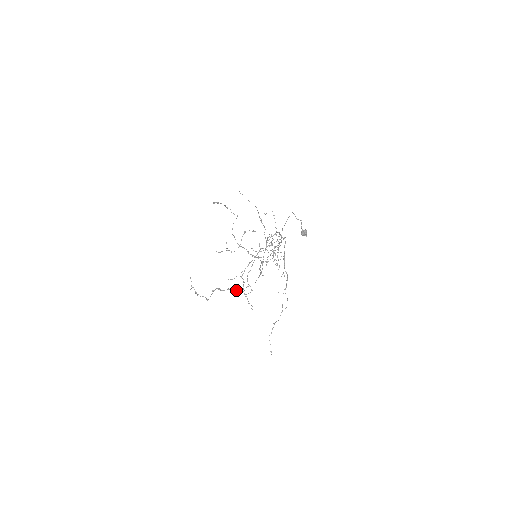
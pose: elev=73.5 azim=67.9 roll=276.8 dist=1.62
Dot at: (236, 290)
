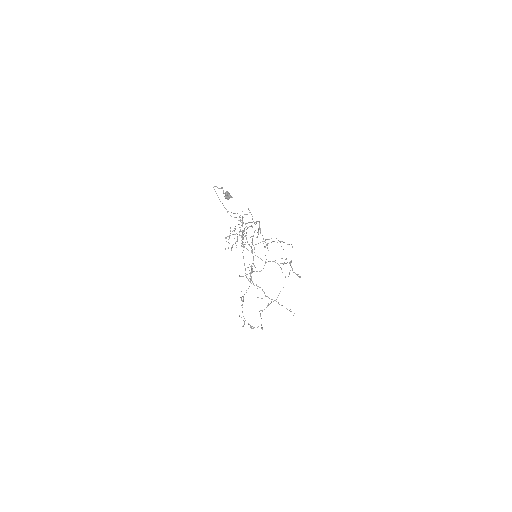
Dot at: occluded
